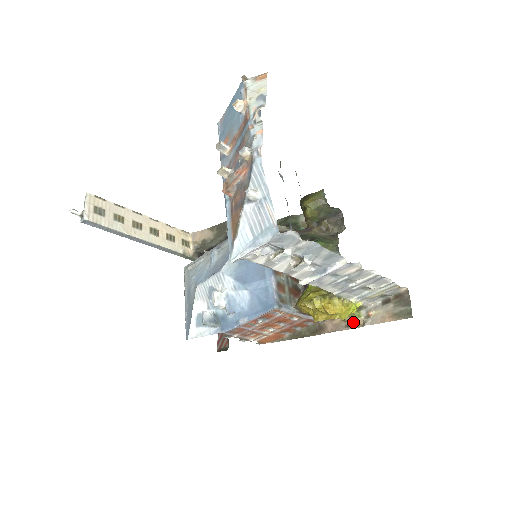
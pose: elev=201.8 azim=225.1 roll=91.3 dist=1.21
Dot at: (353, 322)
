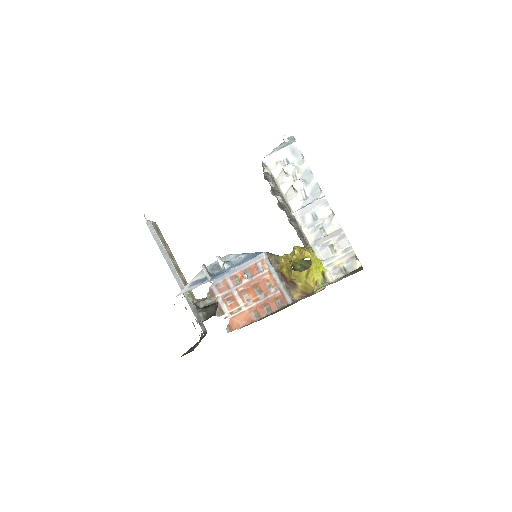
Dot at: (317, 292)
